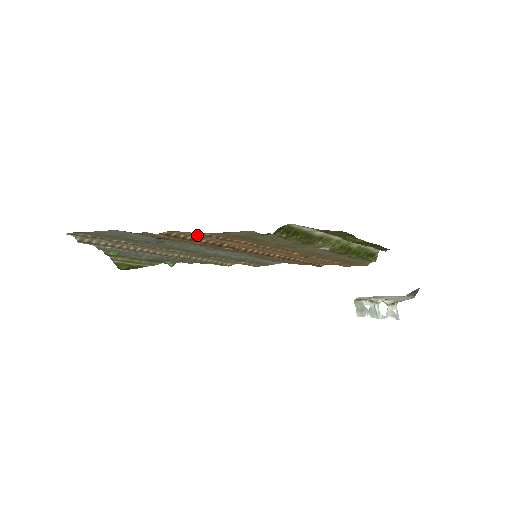
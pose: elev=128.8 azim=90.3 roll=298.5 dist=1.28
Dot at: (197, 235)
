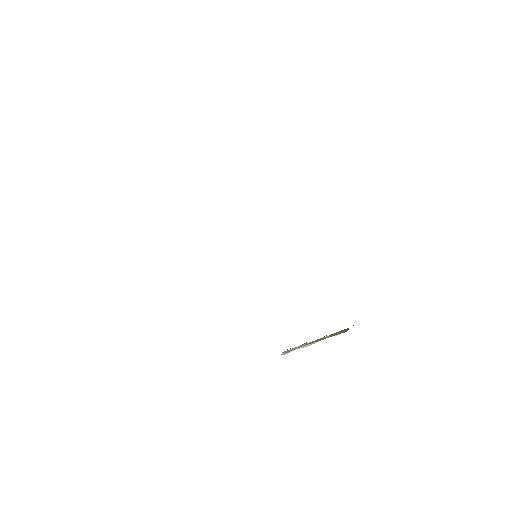
Dot at: occluded
